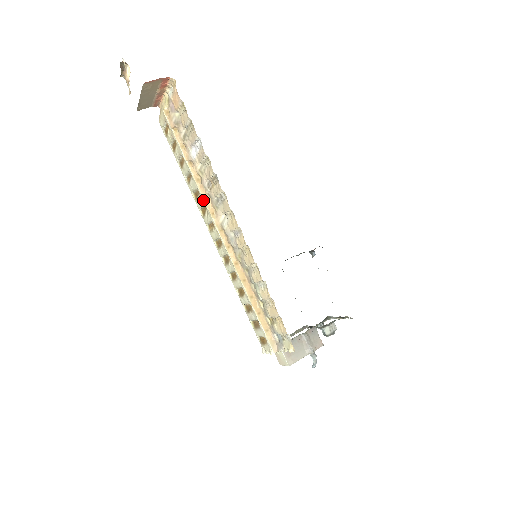
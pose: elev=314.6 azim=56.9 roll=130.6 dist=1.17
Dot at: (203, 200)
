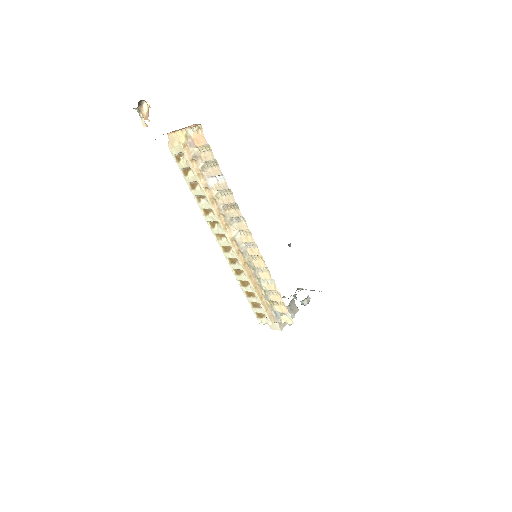
Dot at: (217, 218)
